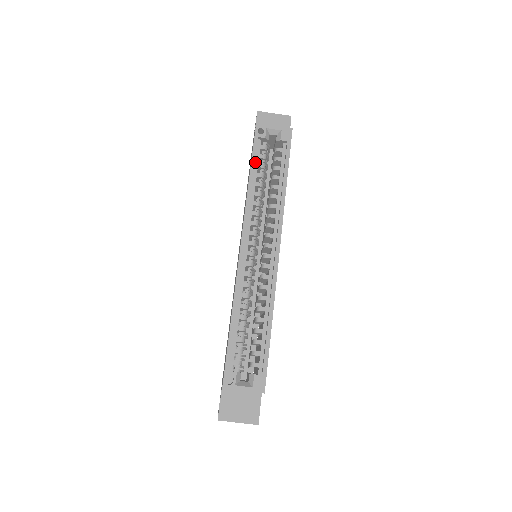
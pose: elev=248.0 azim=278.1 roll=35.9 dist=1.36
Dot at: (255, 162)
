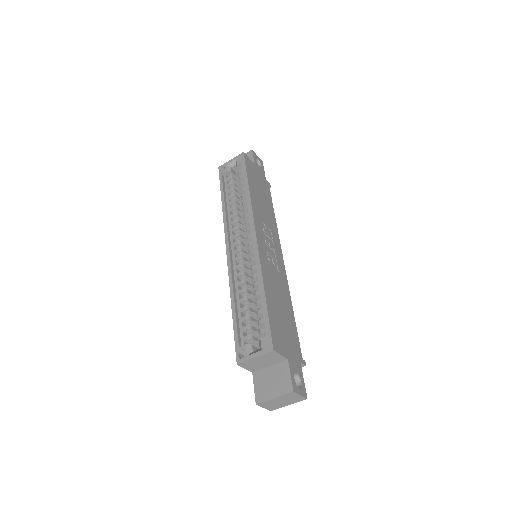
Dot at: (225, 191)
